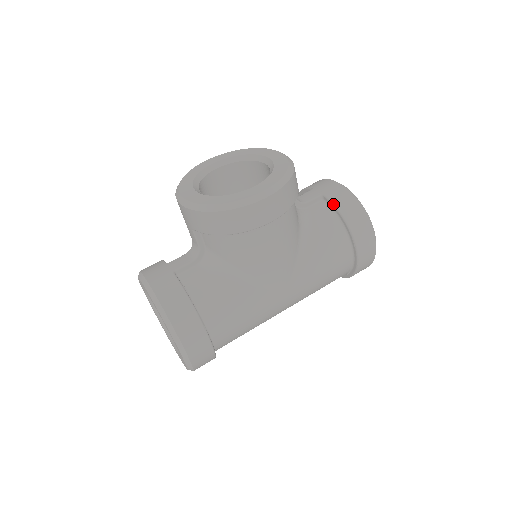
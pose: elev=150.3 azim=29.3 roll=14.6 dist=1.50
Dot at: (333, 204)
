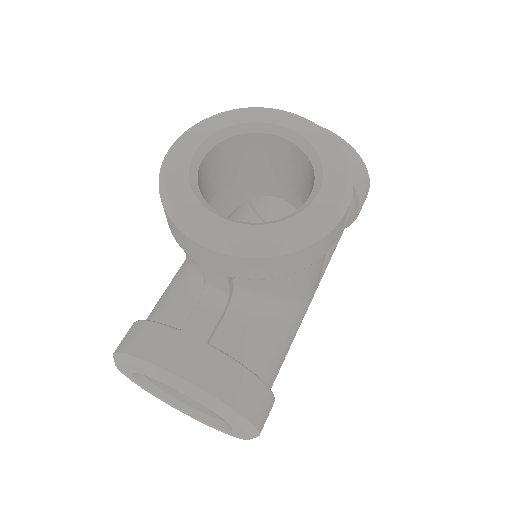
Dot at: occluded
